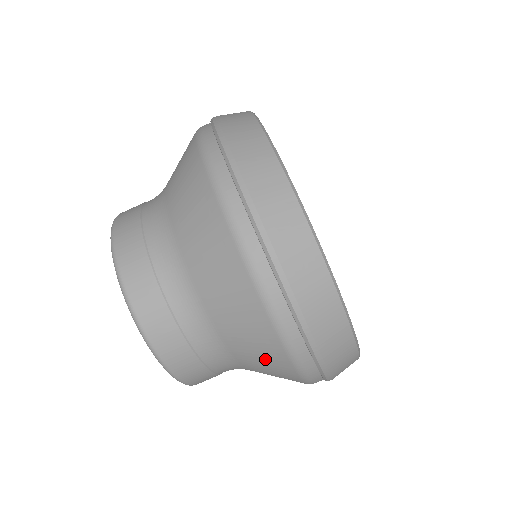
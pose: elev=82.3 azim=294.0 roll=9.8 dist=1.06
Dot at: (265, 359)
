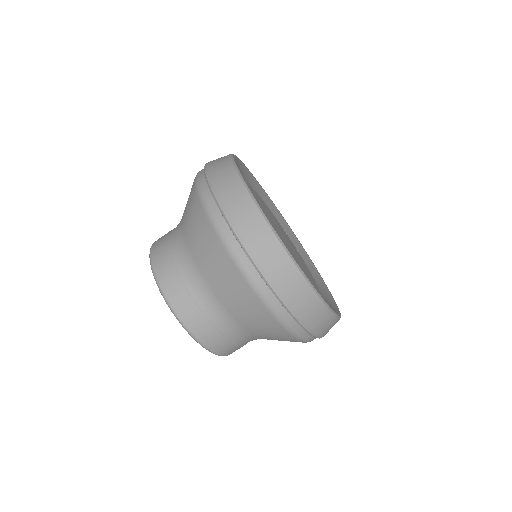
Dot at: (247, 307)
